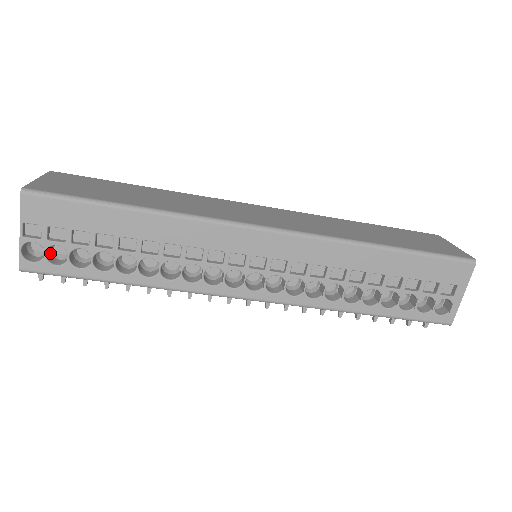
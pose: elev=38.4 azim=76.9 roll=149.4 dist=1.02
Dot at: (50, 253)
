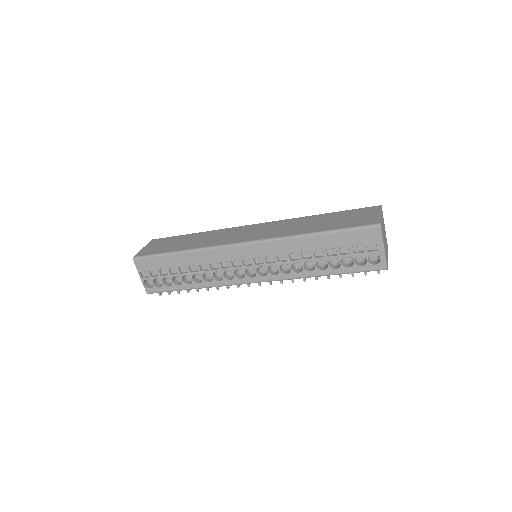
Dot at: (157, 282)
